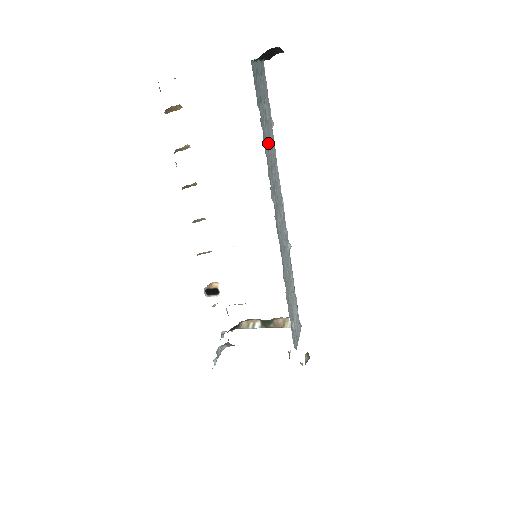
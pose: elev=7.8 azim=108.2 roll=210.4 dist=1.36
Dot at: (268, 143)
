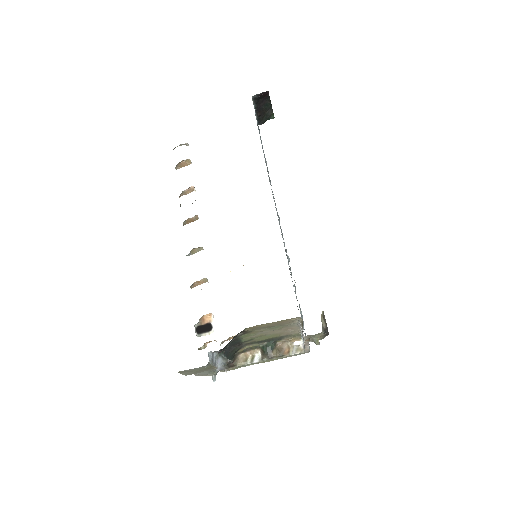
Dot at: occluded
